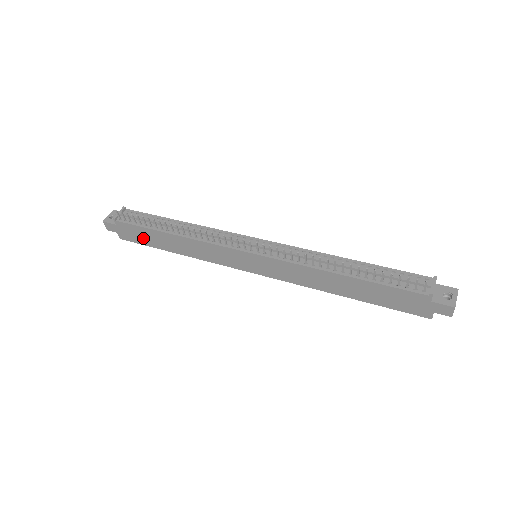
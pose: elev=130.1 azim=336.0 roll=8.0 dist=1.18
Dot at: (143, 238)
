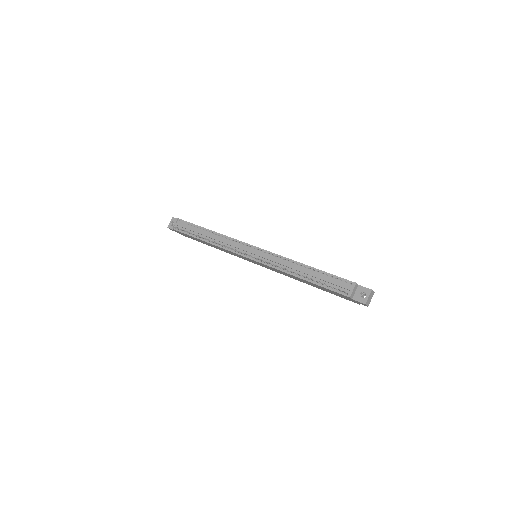
Dot at: (192, 238)
